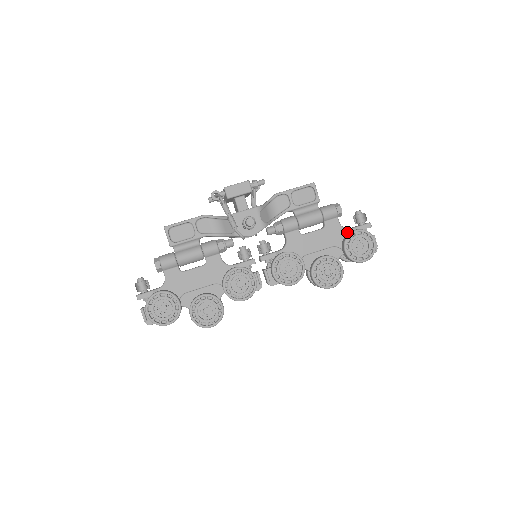
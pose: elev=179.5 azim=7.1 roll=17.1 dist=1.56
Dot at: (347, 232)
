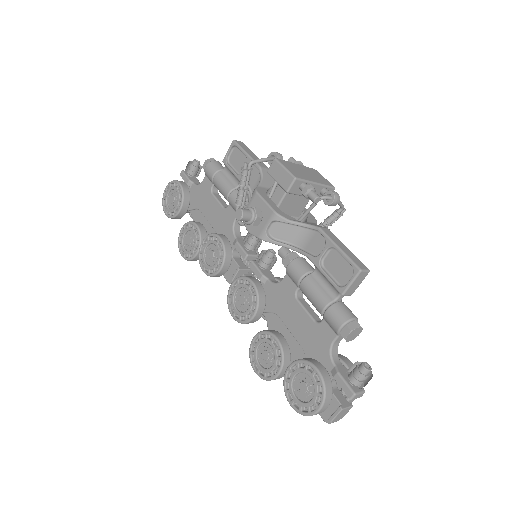
Dot at: (328, 361)
